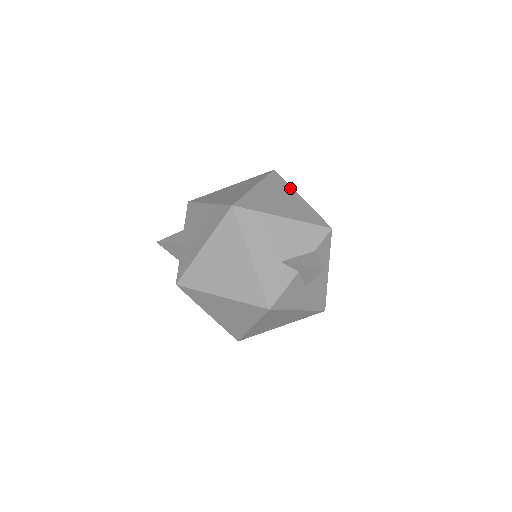
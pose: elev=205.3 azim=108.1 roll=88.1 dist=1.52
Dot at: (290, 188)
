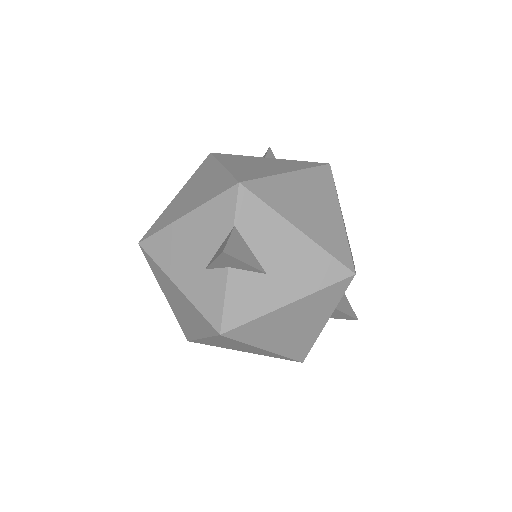
Dot at: (215, 164)
